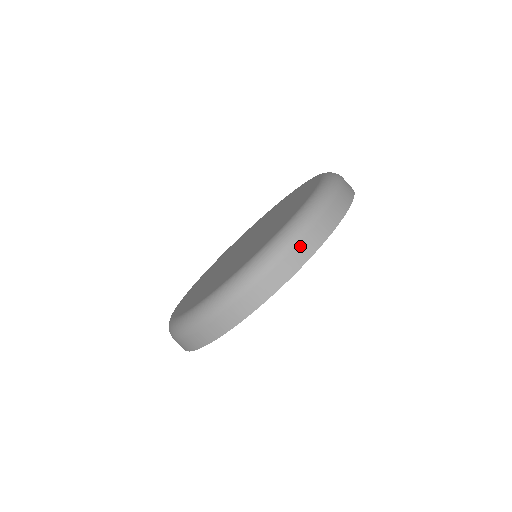
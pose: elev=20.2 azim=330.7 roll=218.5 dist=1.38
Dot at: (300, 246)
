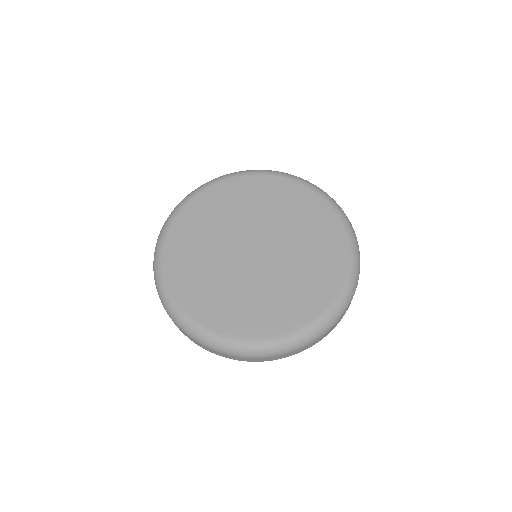
Dot at: occluded
